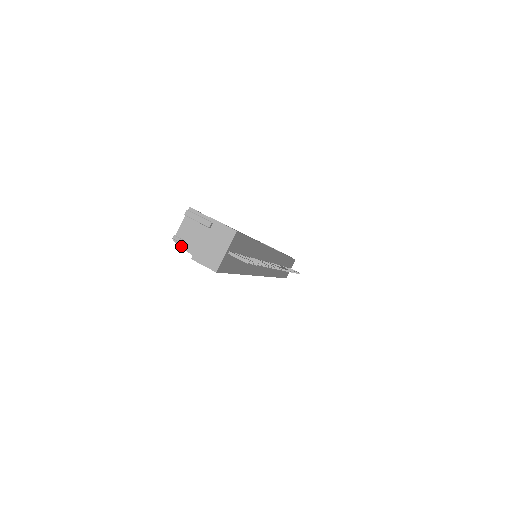
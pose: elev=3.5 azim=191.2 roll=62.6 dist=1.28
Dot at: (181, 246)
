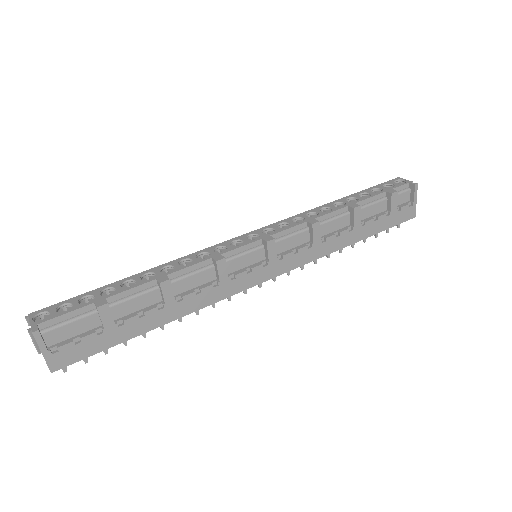
Dot at: occluded
